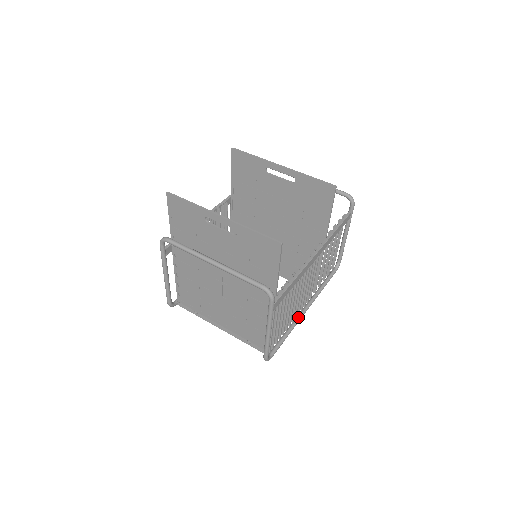
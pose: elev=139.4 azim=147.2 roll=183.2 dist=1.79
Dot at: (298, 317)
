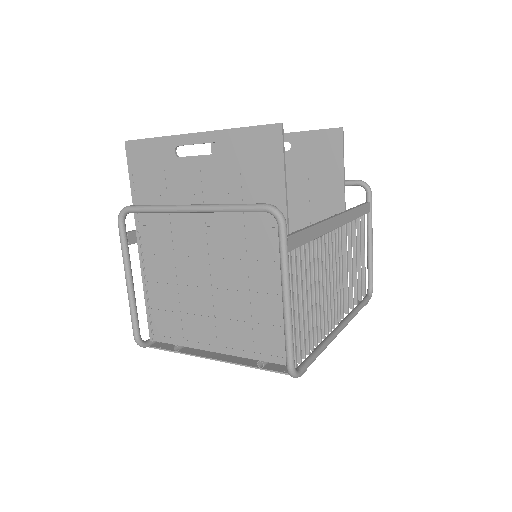
Dot at: (331, 333)
